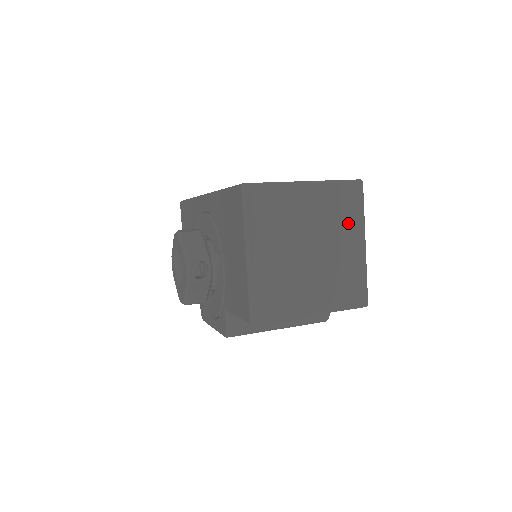
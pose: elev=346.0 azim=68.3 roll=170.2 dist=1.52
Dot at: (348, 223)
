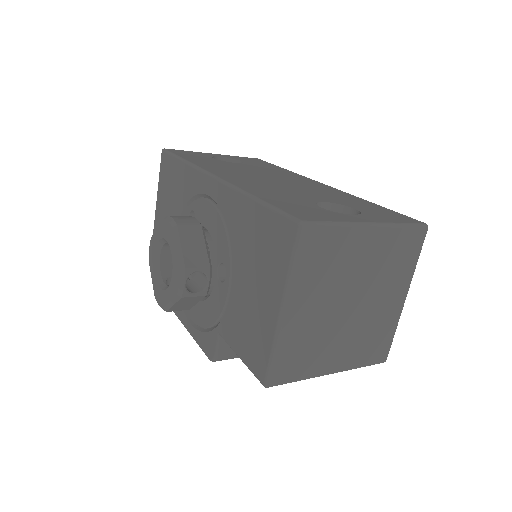
Dot at: (398, 275)
